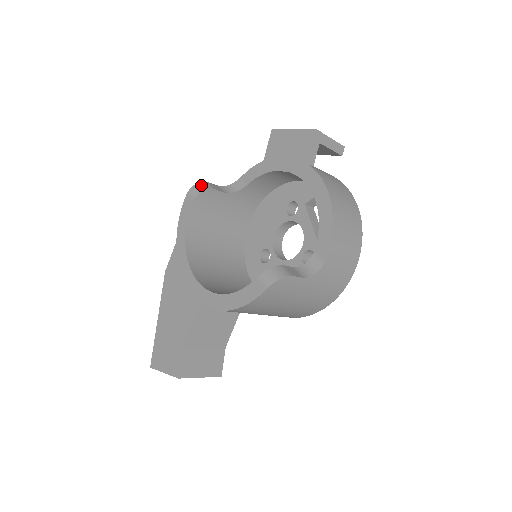
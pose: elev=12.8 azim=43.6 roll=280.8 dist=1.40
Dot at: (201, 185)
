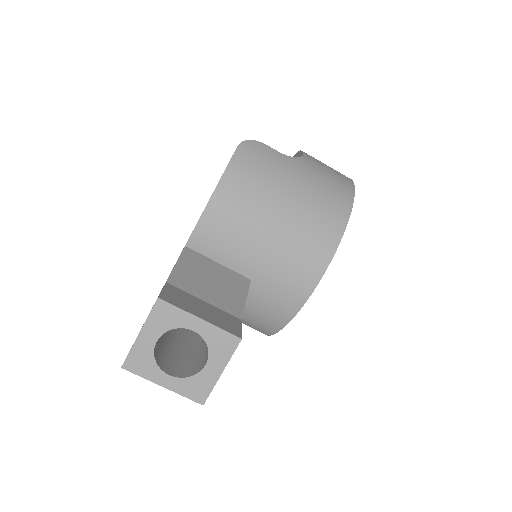
Dot at: occluded
